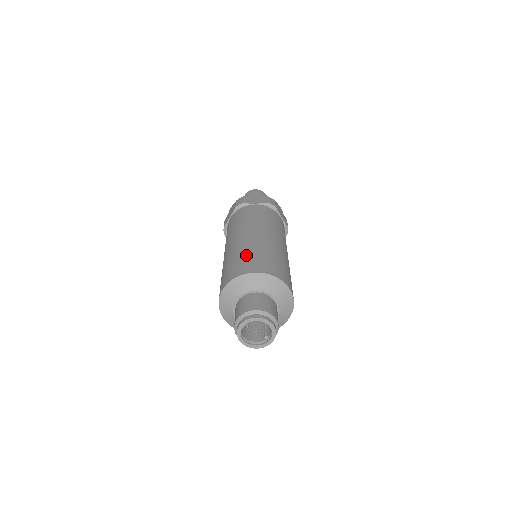
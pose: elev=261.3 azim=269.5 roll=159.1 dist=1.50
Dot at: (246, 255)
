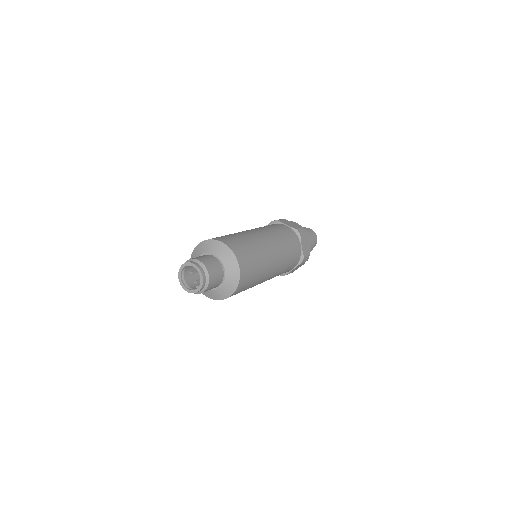
Dot at: (232, 235)
